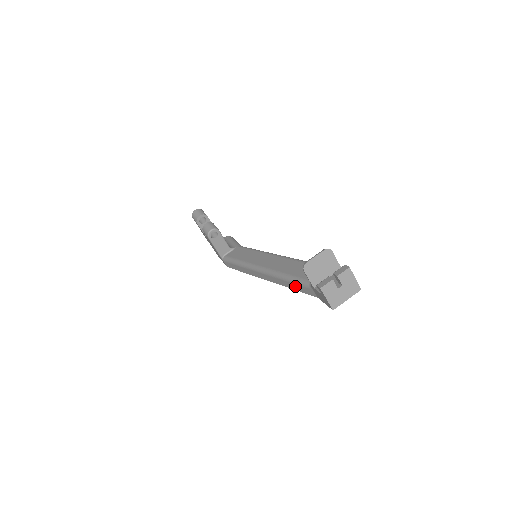
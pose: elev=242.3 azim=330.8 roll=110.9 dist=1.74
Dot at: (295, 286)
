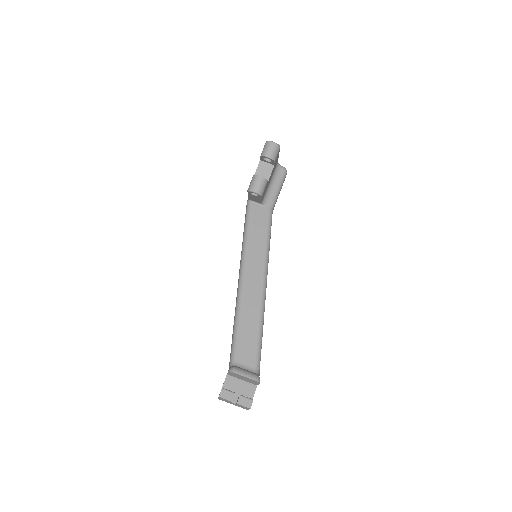
Dot at: (232, 337)
